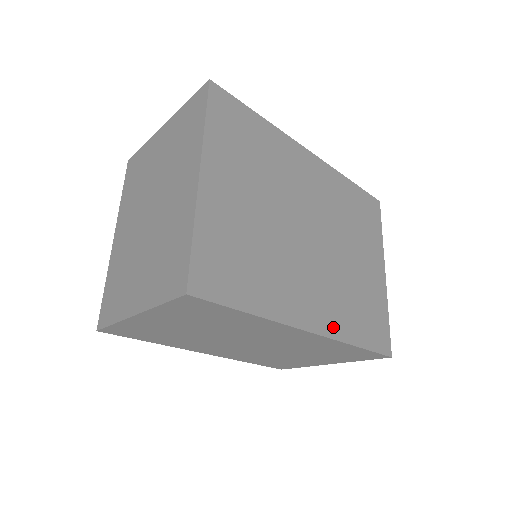
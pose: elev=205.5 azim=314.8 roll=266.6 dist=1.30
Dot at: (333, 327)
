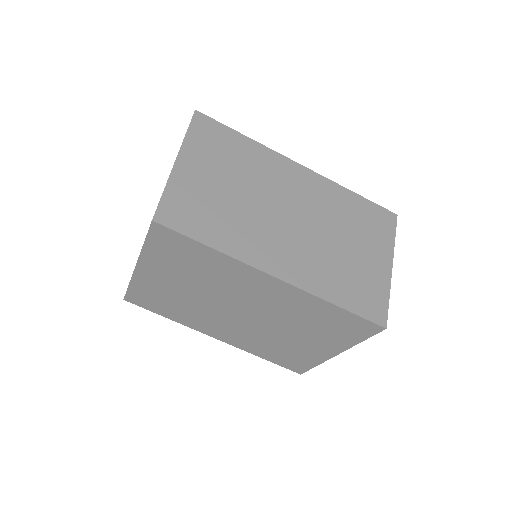
Dot at: occluded
